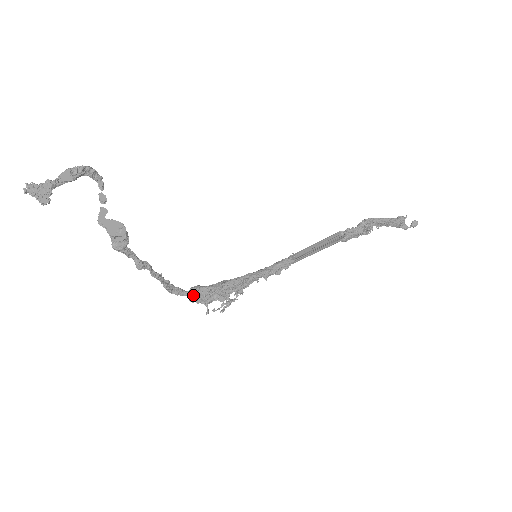
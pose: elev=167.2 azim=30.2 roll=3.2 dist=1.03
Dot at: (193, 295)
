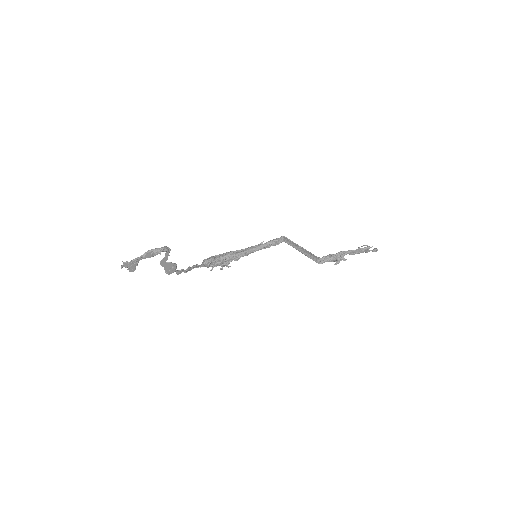
Dot at: (206, 265)
